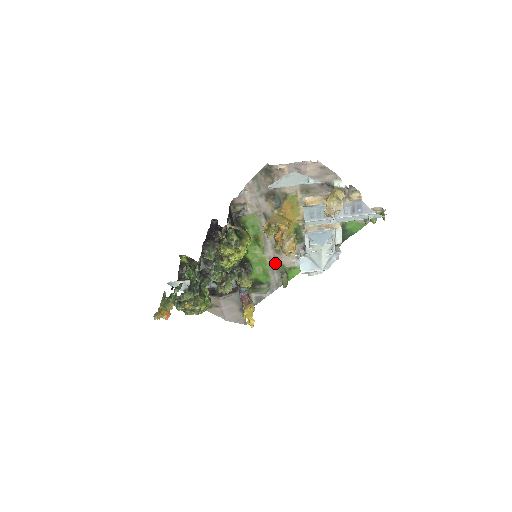
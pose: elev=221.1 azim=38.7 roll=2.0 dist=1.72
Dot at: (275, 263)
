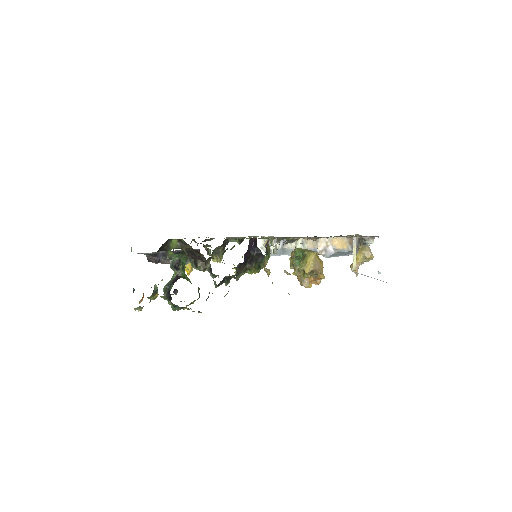
Dot at: occluded
